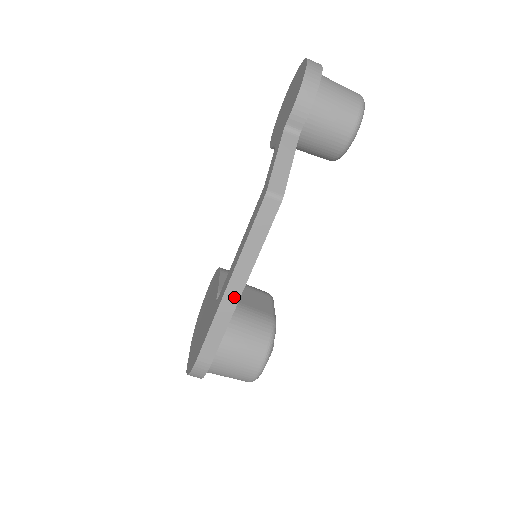
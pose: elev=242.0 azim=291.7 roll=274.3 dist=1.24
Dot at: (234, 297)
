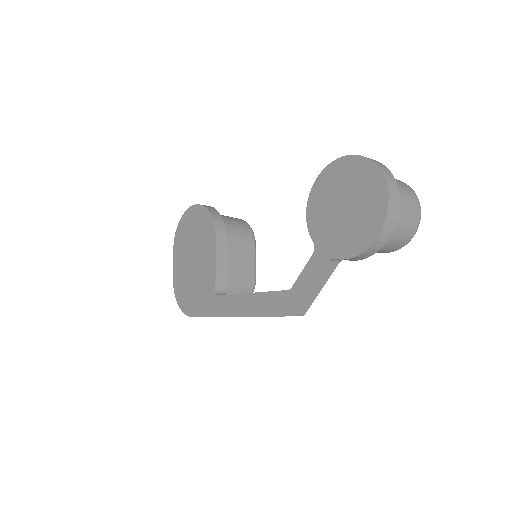
Dot at: occluded
